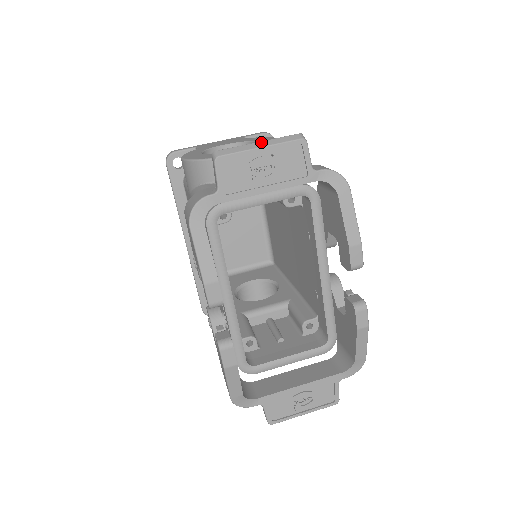
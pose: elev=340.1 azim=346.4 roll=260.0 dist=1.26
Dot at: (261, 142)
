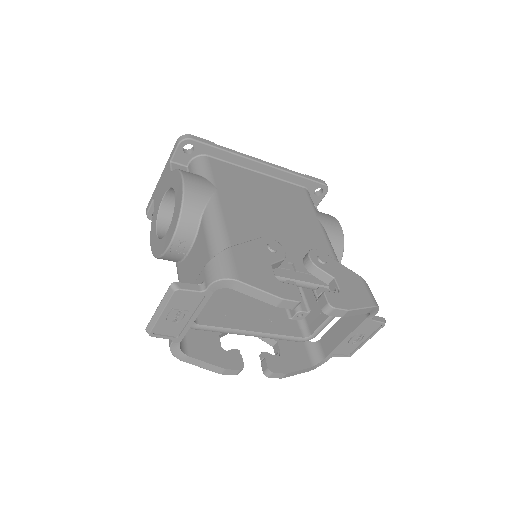
Dot at: (158, 309)
